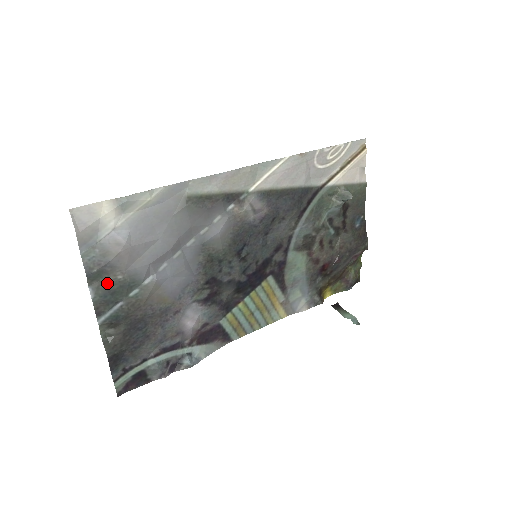
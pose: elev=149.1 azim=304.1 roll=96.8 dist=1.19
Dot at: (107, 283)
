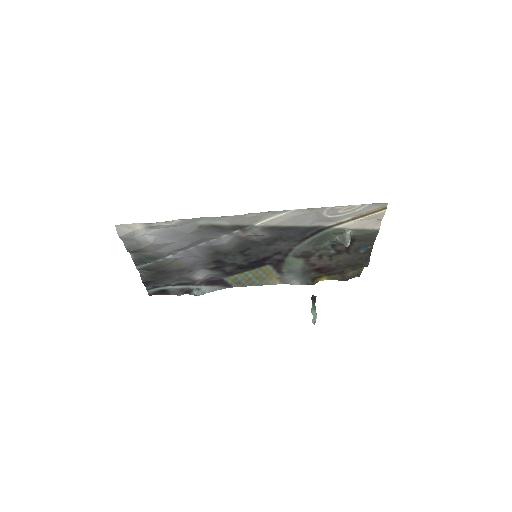
Dot at: (141, 254)
